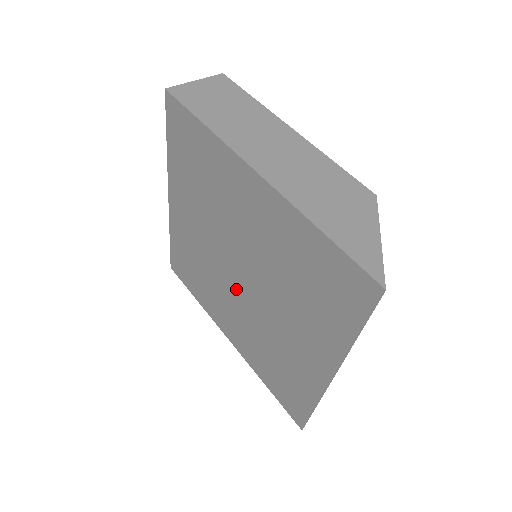
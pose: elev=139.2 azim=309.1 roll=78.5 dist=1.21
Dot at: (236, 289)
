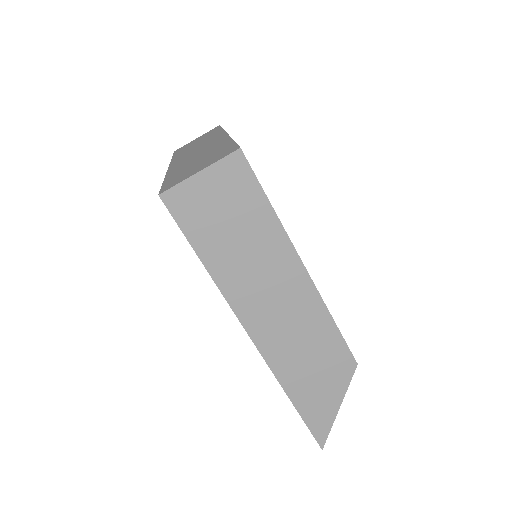
Dot at: occluded
